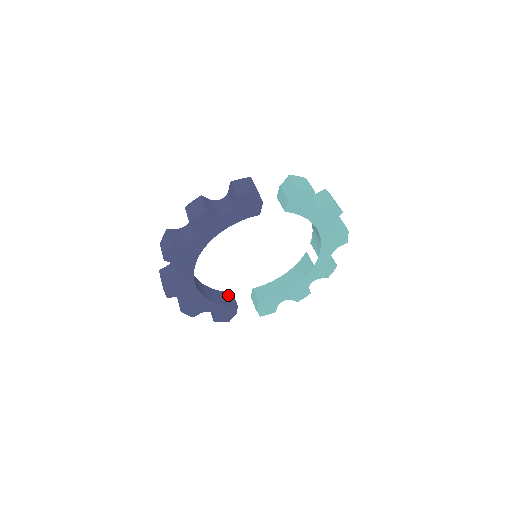
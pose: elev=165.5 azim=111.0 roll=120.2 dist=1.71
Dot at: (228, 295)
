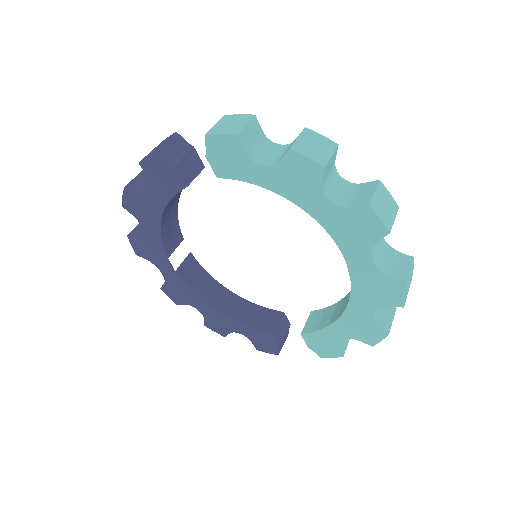
Dot at: (273, 315)
